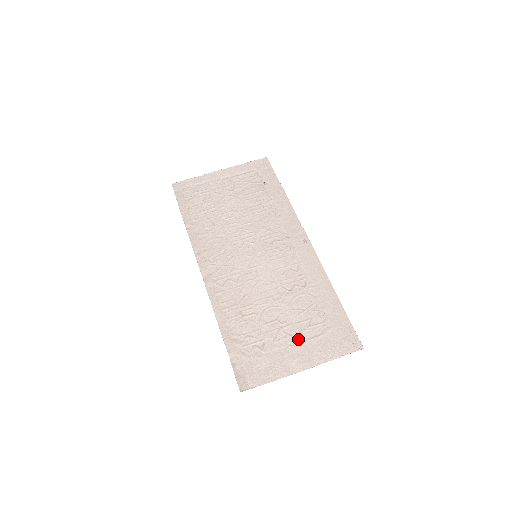
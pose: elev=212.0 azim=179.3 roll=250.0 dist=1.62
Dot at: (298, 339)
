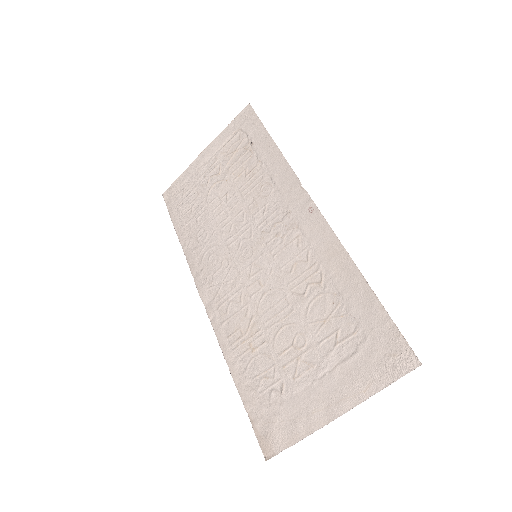
Dot at: (324, 368)
